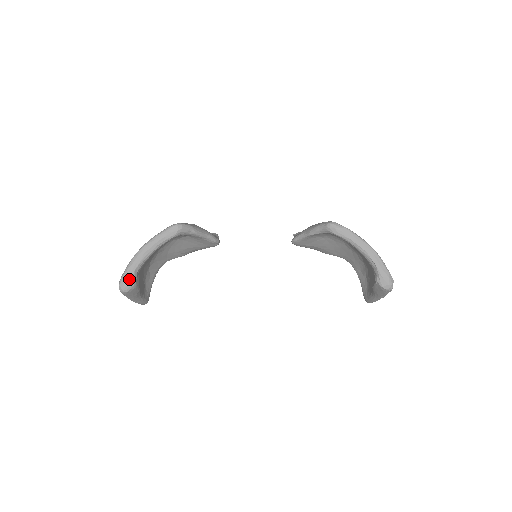
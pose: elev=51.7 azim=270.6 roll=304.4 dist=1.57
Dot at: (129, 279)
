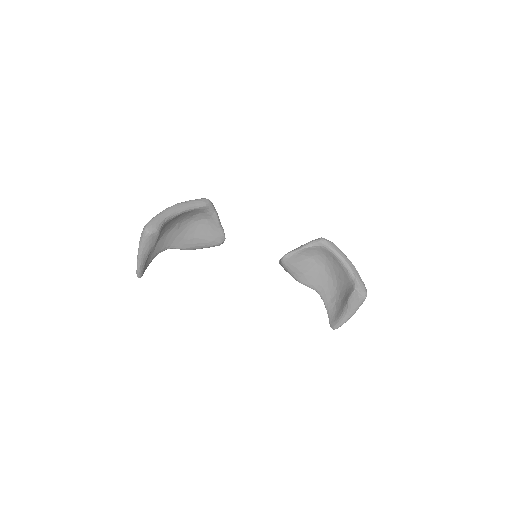
Dot at: (157, 223)
